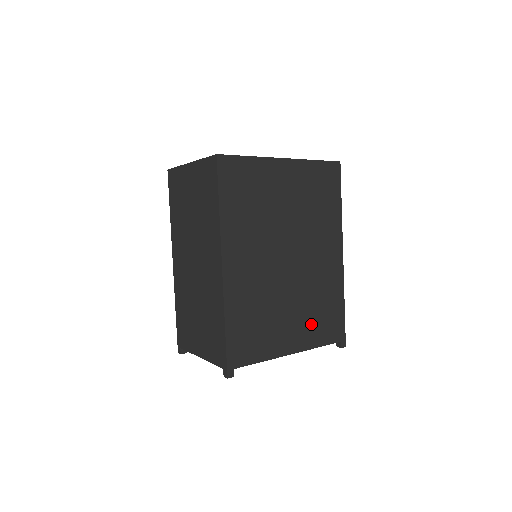
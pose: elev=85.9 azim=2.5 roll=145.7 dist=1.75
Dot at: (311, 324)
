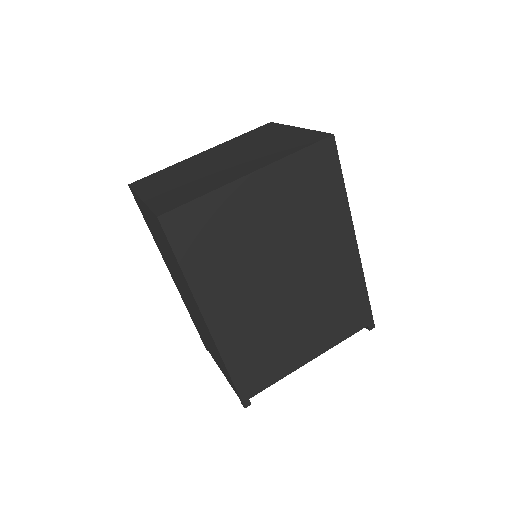
Dot at: (328, 326)
